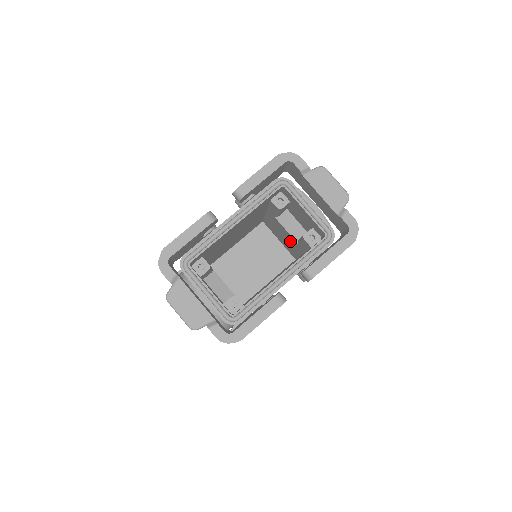
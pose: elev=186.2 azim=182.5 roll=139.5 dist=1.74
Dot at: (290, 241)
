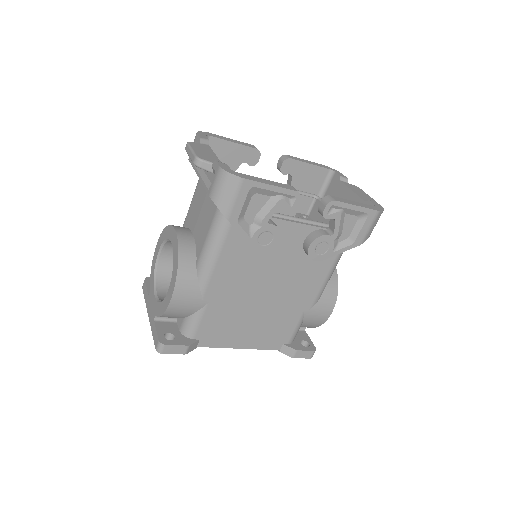
Dot at: occluded
